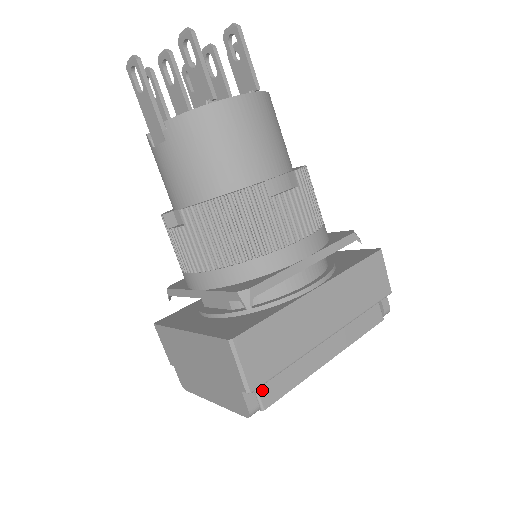
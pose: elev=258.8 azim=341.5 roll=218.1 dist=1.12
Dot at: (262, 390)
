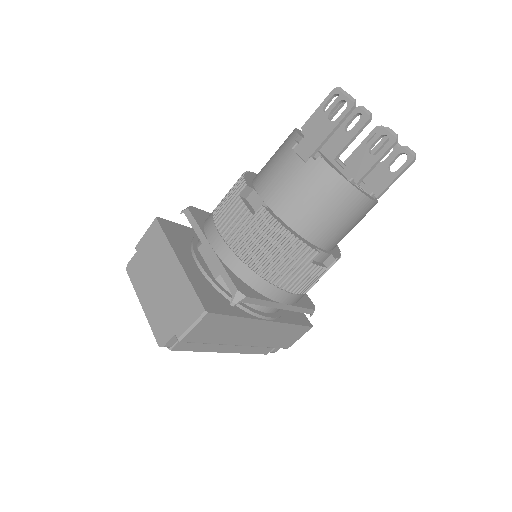
Dot at: occluded
